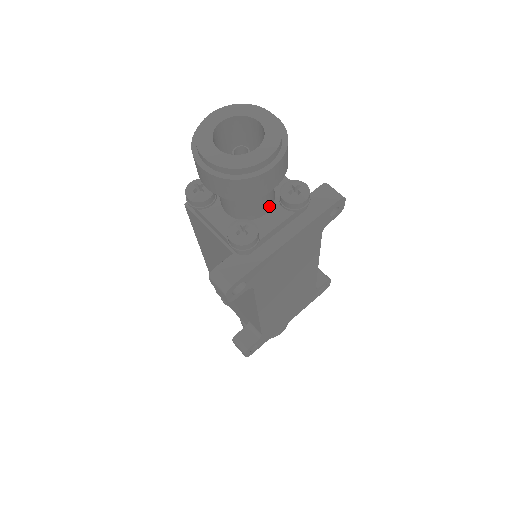
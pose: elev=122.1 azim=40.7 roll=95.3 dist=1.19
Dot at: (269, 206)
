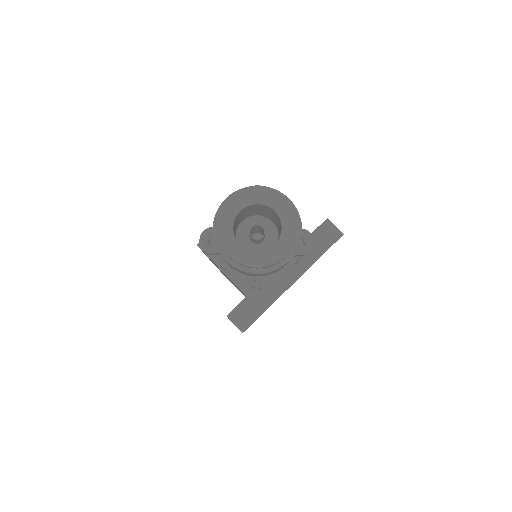
Dot at: occluded
